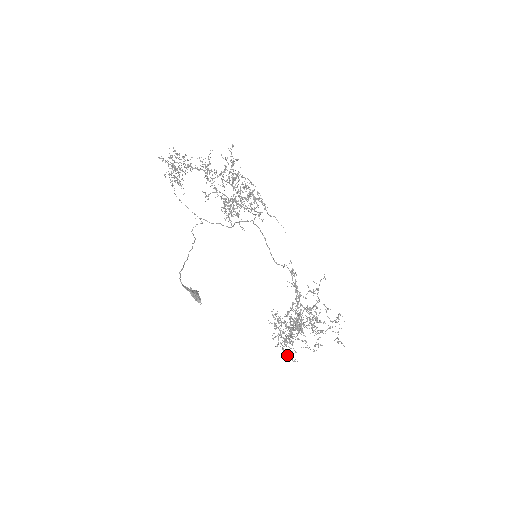
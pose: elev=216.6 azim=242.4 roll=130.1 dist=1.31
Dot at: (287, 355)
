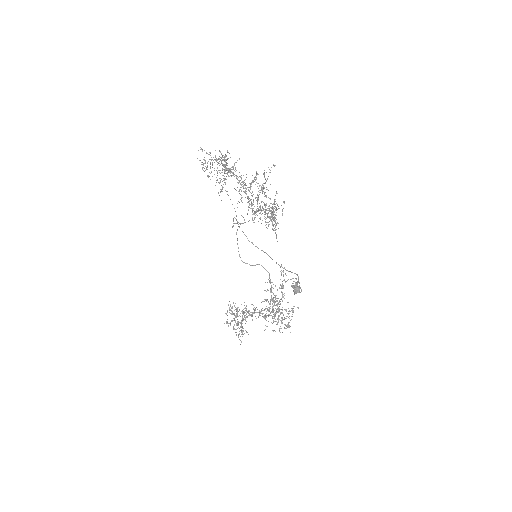
Dot at: occluded
